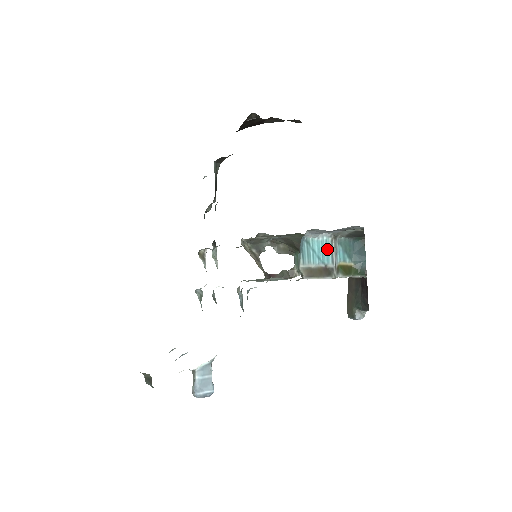
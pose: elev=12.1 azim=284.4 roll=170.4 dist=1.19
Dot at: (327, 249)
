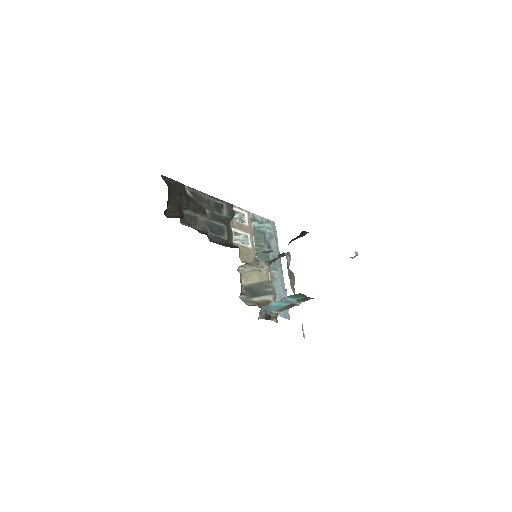
Dot at: (282, 302)
